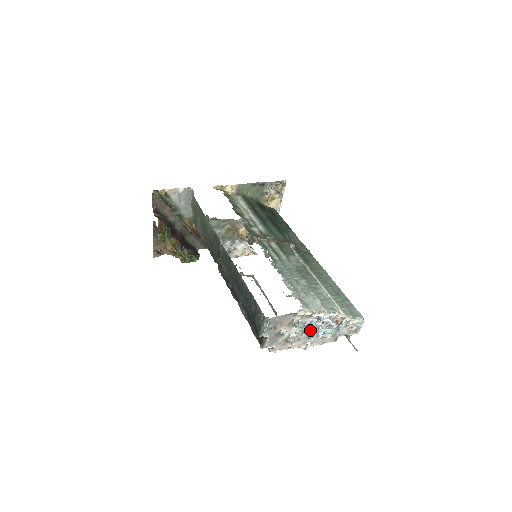
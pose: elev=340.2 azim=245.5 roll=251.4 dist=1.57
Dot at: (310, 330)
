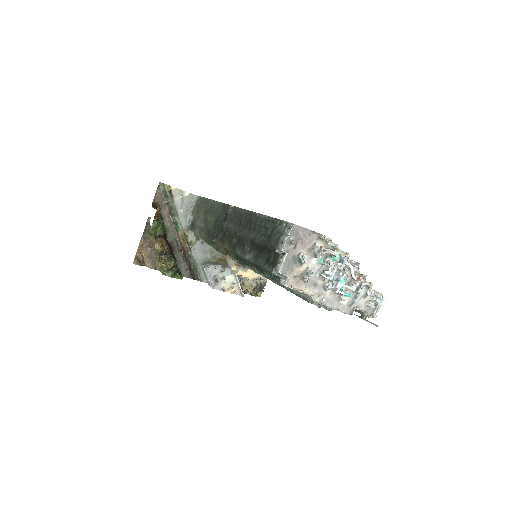
Dot at: (331, 269)
